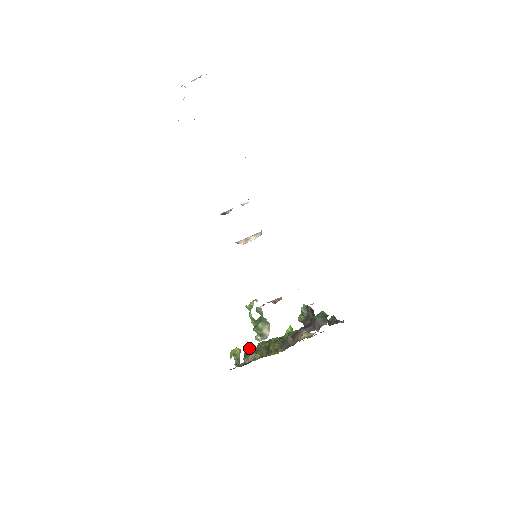
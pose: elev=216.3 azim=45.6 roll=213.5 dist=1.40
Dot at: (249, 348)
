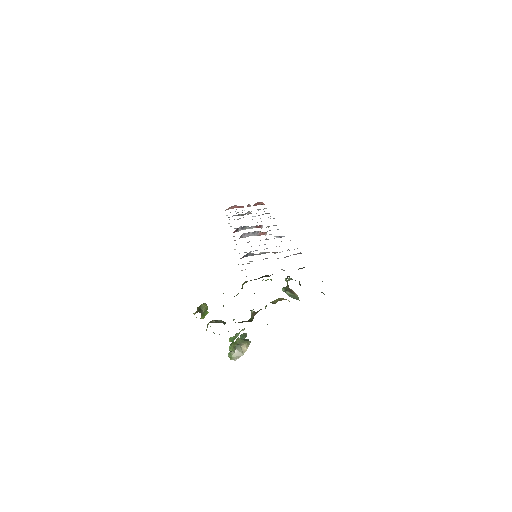
Dot at: occluded
